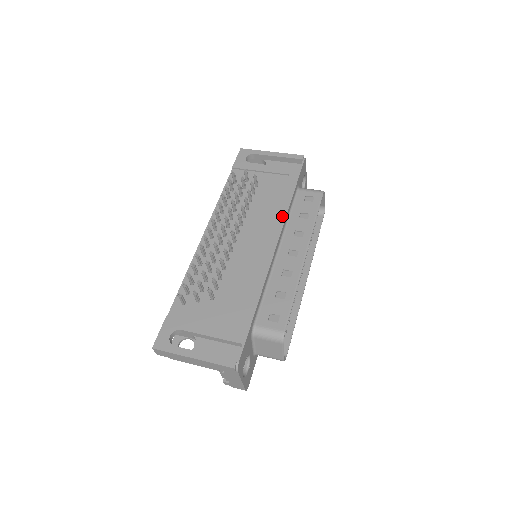
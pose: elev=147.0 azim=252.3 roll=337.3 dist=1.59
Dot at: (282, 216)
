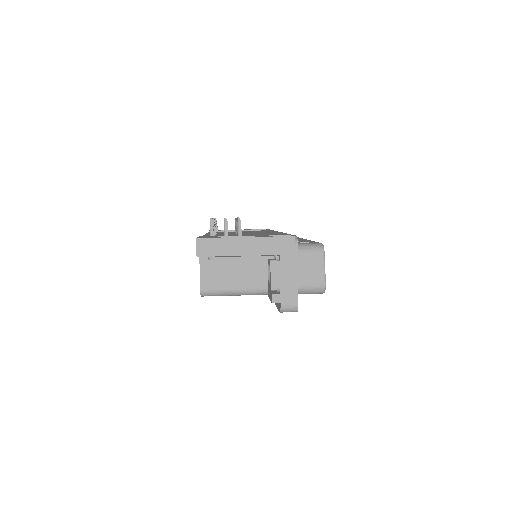
Dot at: occluded
